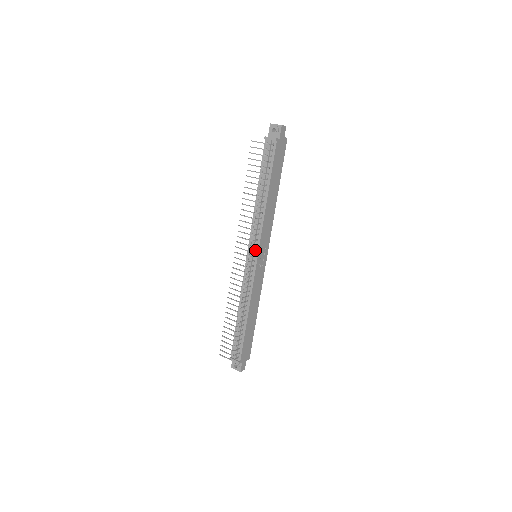
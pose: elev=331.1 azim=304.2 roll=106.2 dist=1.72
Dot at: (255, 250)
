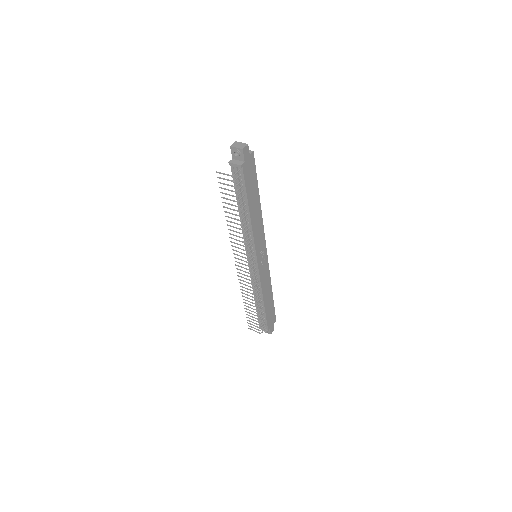
Dot at: (253, 257)
